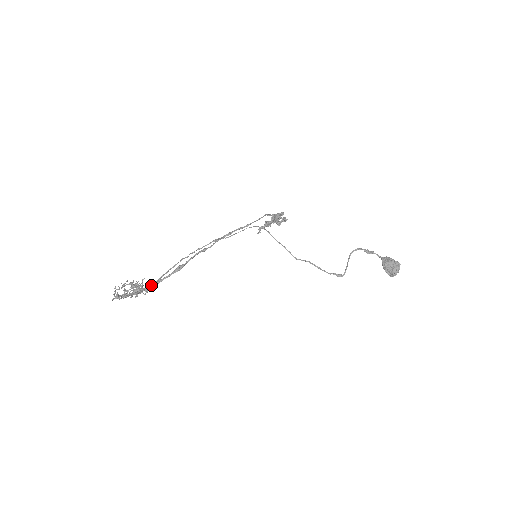
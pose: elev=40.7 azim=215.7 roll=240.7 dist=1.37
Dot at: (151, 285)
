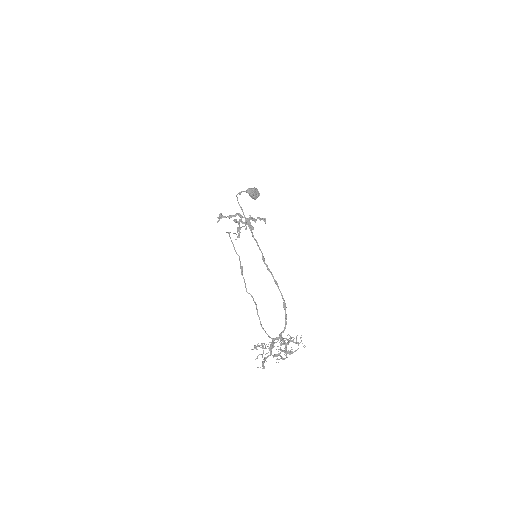
Dot at: (283, 332)
